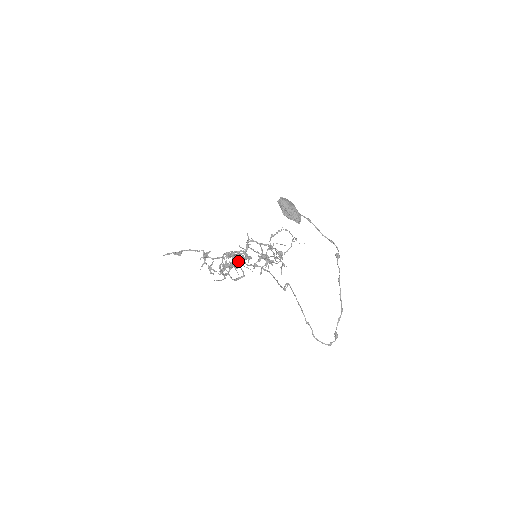
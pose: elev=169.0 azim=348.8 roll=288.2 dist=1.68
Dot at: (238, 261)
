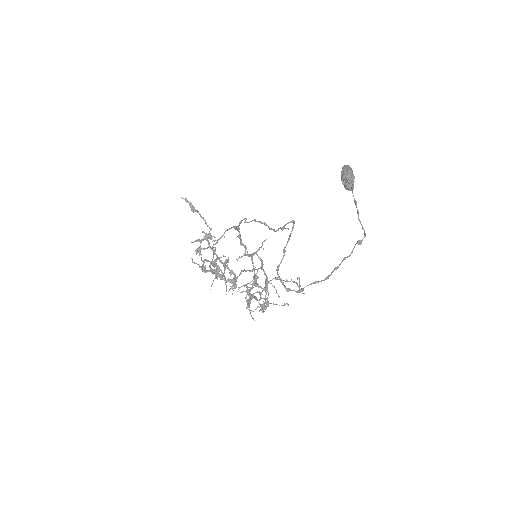
Dot at: occluded
